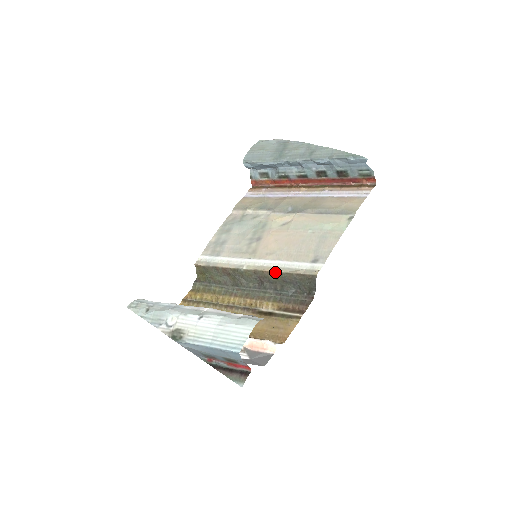
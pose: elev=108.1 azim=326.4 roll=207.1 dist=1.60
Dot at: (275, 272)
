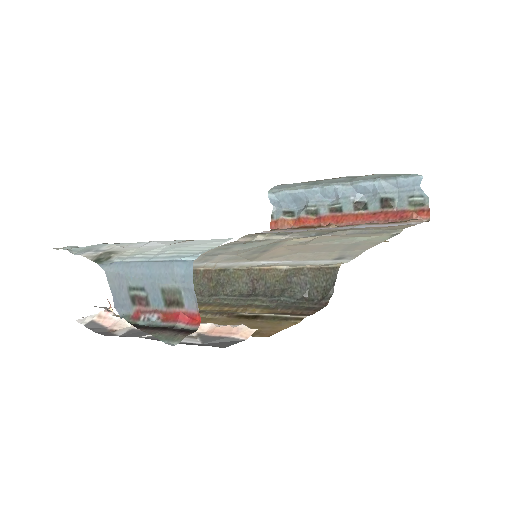
Dot at: (278, 269)
